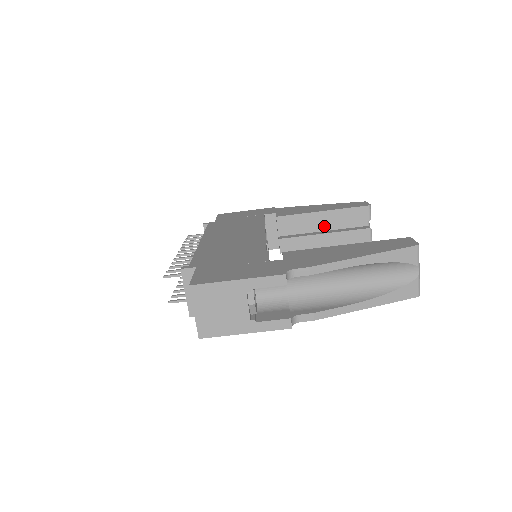
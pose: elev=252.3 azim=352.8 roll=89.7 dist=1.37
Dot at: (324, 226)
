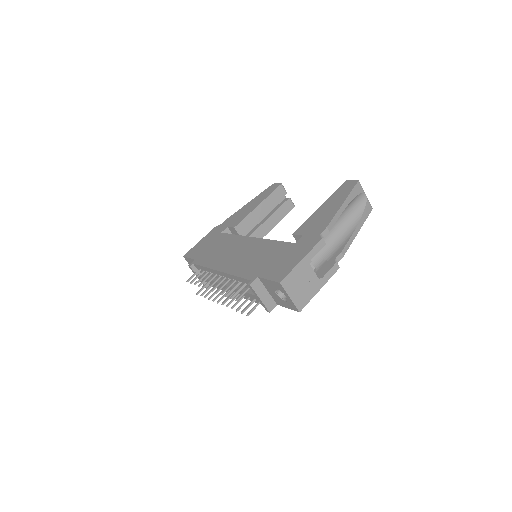
Dot at: occluded
